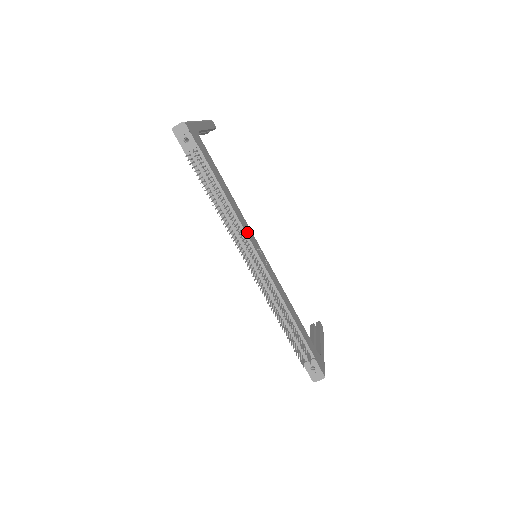
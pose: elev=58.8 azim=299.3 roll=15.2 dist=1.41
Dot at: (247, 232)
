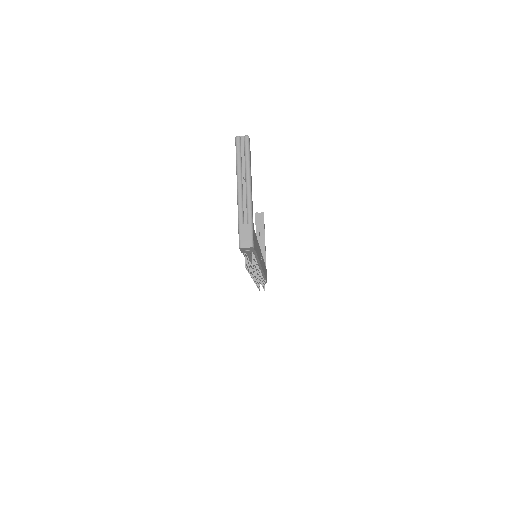
Dot at: (260, 261)
